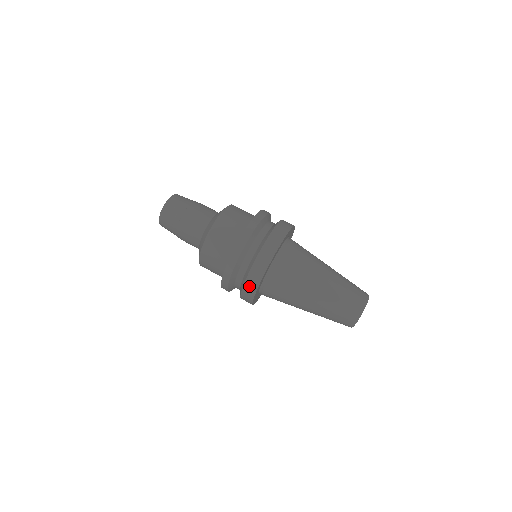
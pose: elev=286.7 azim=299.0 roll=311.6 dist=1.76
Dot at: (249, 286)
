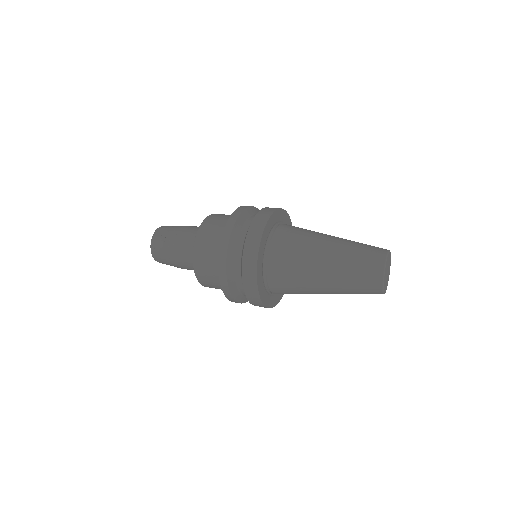
Dot at: (248, 285)
